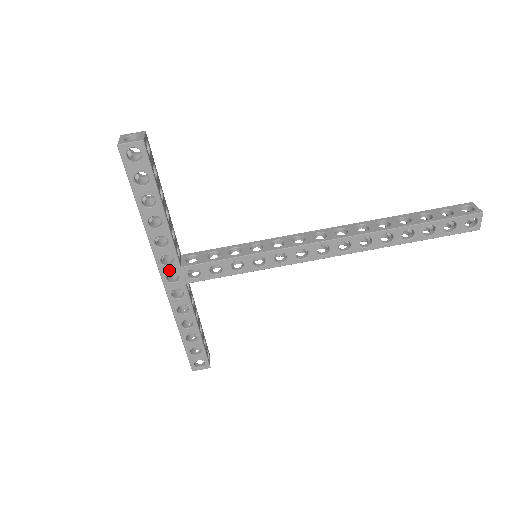
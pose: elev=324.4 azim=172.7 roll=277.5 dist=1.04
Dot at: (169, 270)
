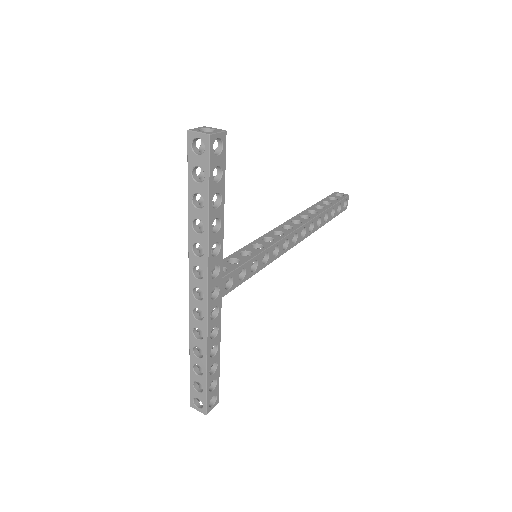
Dot at: (214, 284)
